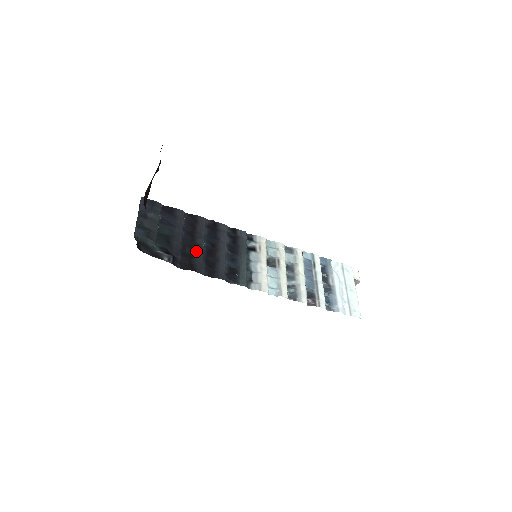
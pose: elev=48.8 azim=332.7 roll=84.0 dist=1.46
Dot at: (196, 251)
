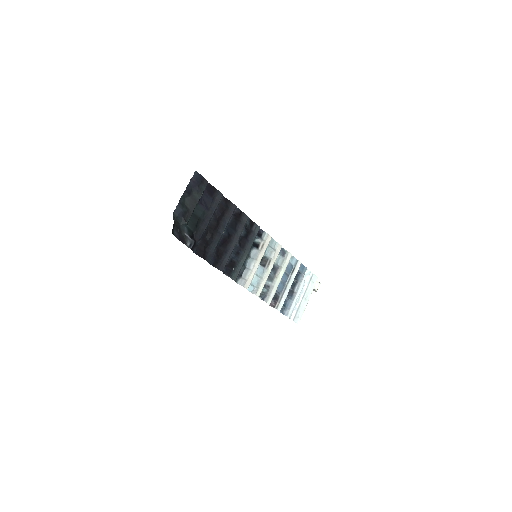
Dot at: (214, 239)
